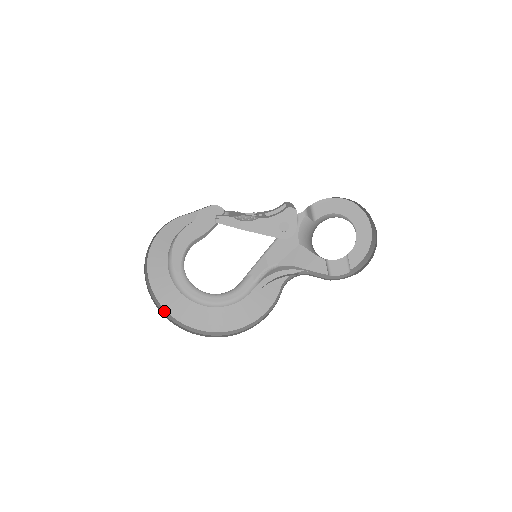
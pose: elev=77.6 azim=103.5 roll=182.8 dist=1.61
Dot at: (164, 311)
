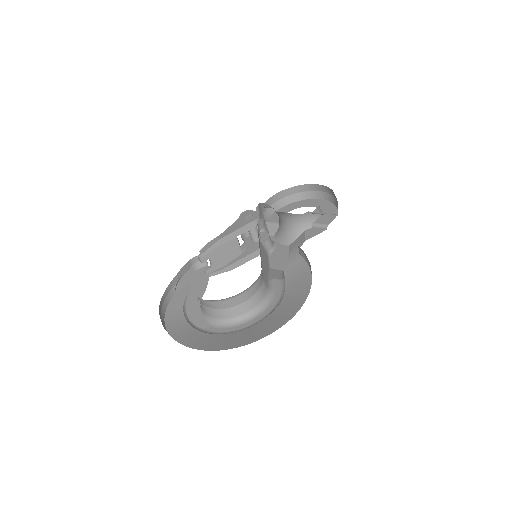
Dot at: (217, 349)
